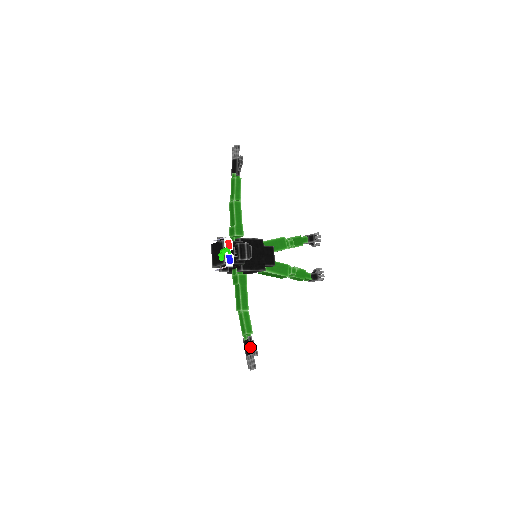
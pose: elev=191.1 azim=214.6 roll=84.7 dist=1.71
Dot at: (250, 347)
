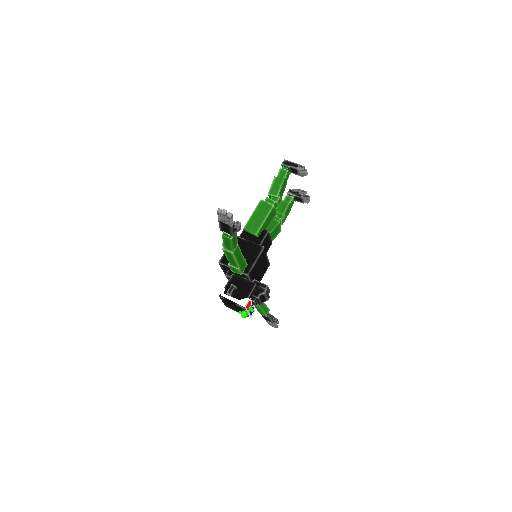
Dot at: (271, 321)
